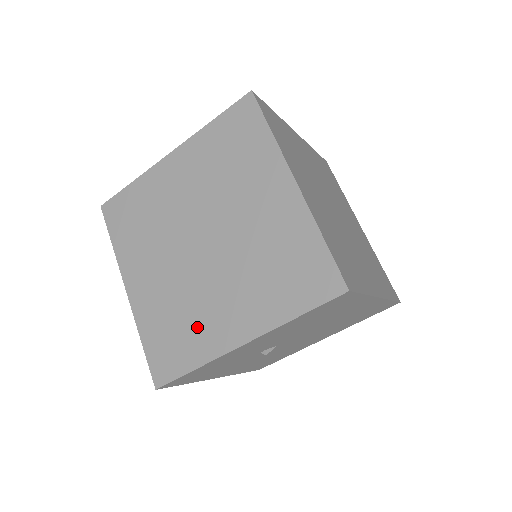
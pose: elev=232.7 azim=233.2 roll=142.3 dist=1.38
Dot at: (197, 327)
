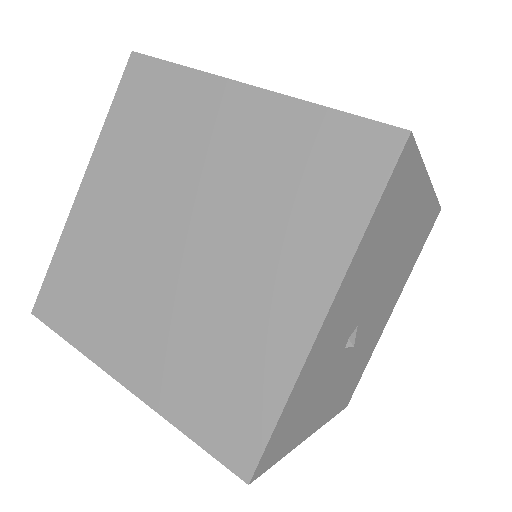
Dot at: (247, 348)
